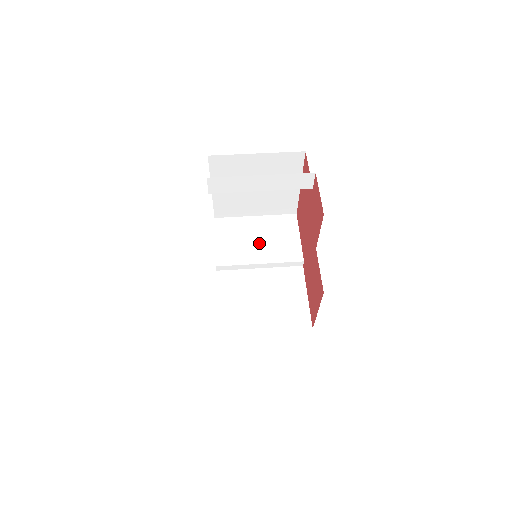
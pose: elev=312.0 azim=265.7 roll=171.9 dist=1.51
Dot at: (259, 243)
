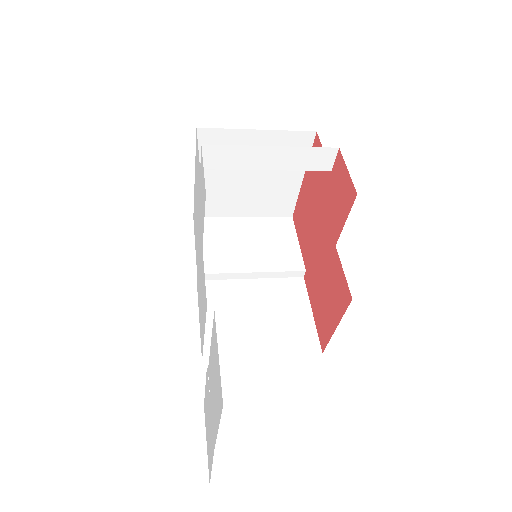
Dot at: (250, 248)
